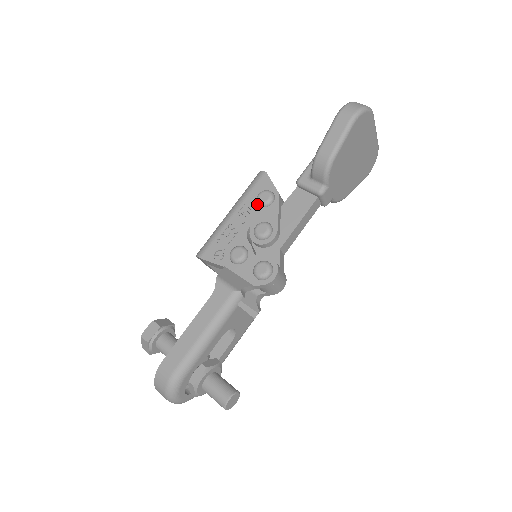
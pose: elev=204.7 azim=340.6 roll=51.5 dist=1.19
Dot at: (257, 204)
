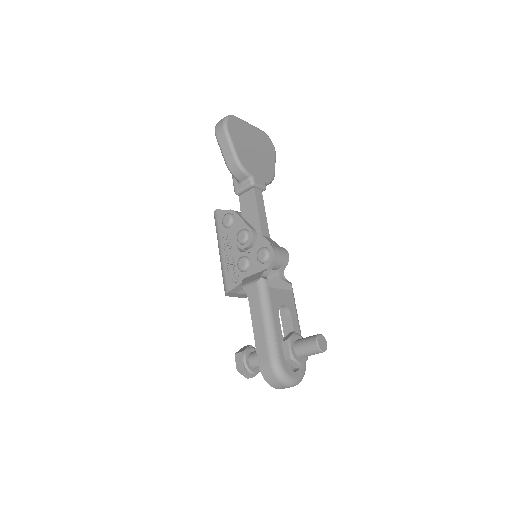
Dot at: (227, 229)
